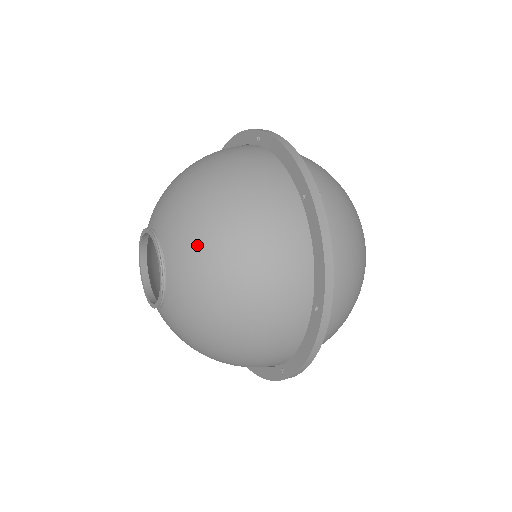
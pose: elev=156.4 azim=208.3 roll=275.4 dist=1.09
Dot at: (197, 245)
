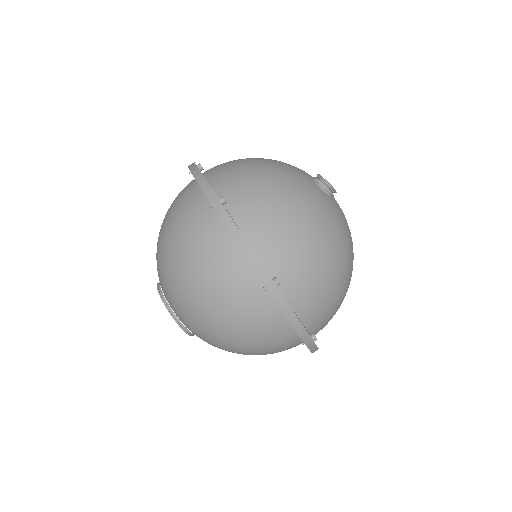
Dot at: (198, 327)
